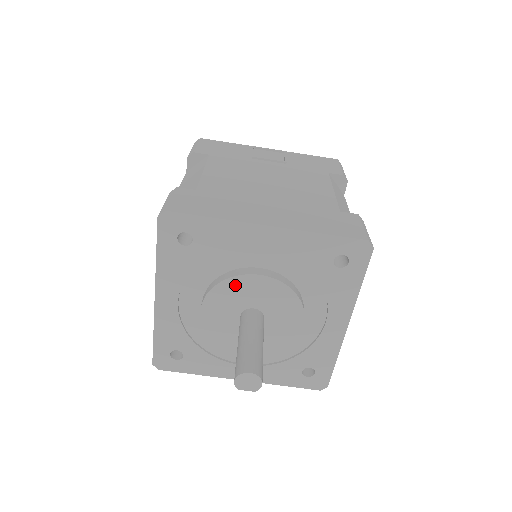
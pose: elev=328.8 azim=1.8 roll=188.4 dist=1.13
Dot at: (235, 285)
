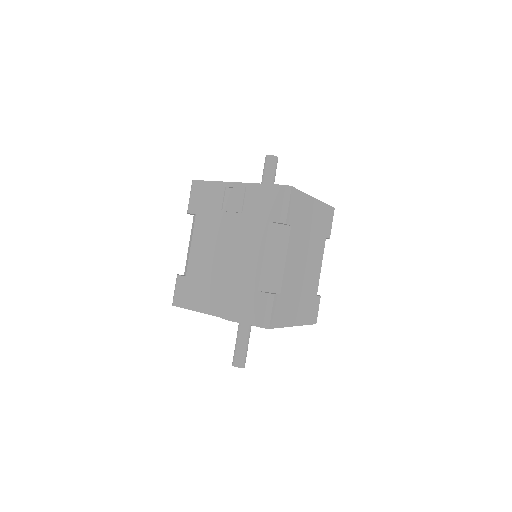
Dot at: occluded
